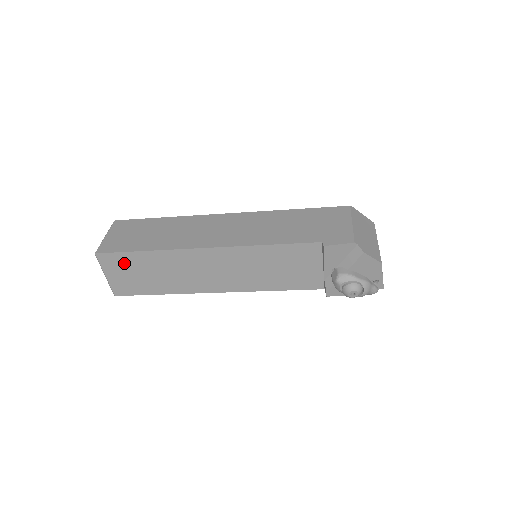
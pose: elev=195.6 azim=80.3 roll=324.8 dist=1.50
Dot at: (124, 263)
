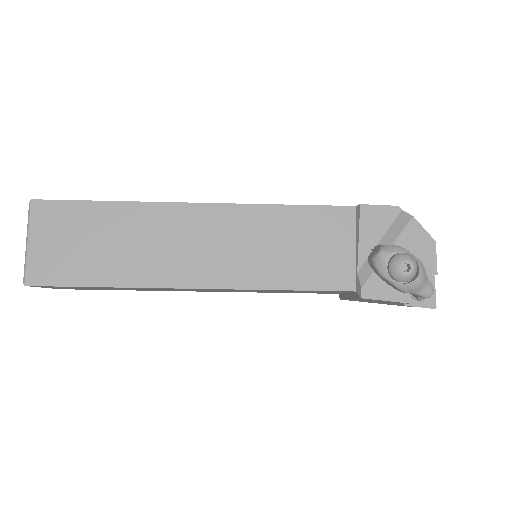
Dot at: (68, 220)
